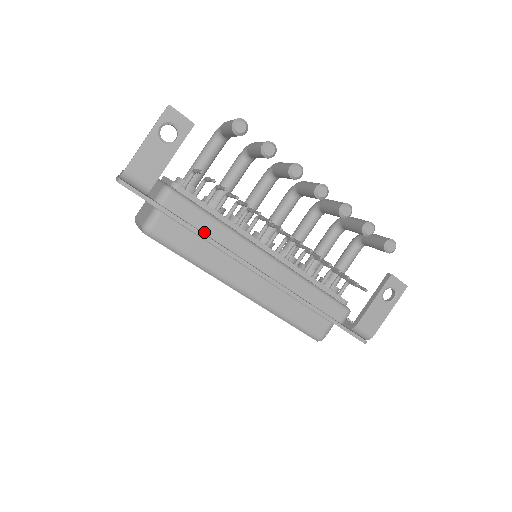
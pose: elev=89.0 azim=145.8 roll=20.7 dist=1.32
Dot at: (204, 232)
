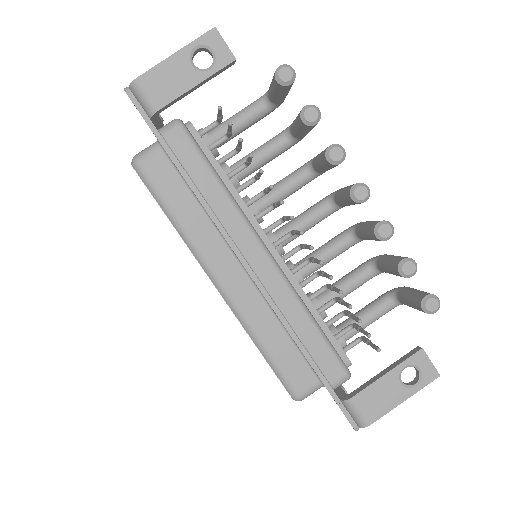
Dot at: (199, 189)
